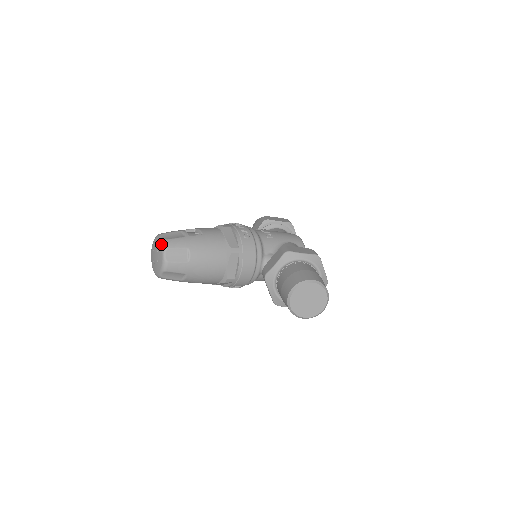
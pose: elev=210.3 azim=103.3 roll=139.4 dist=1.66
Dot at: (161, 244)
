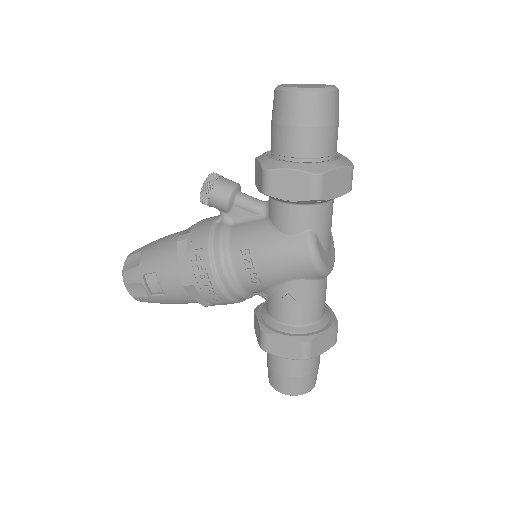
Dot at: occluded
